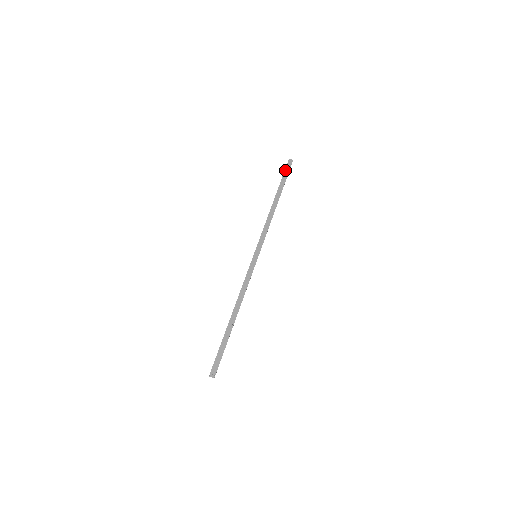
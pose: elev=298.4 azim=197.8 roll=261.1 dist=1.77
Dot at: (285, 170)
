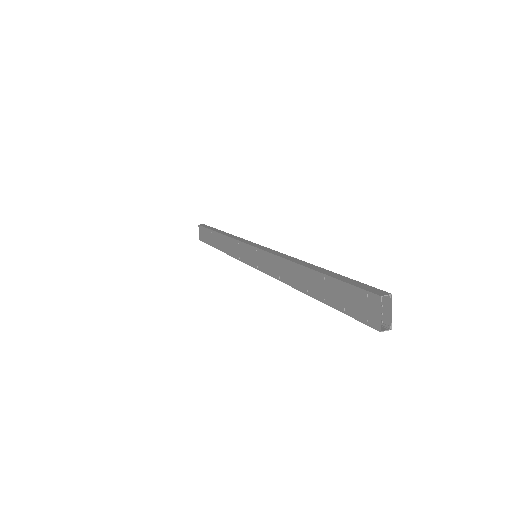
Dot at: (204, 227)
